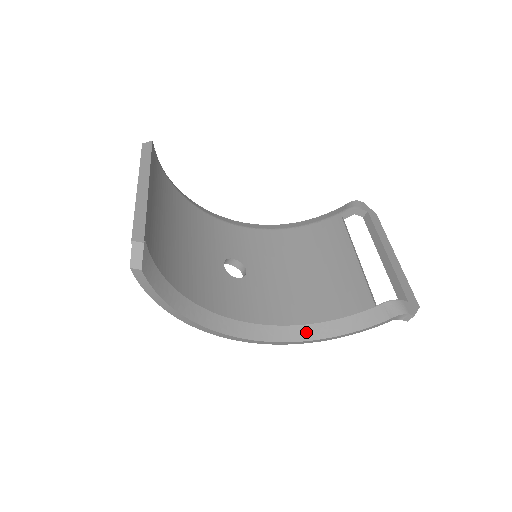
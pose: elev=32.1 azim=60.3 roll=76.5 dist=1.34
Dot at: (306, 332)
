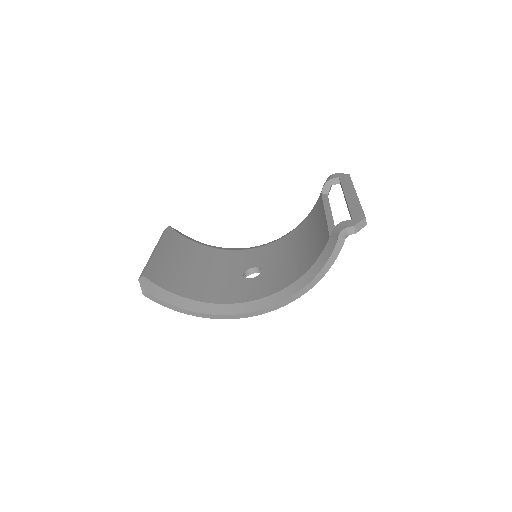
Dot at: (296, 286)
